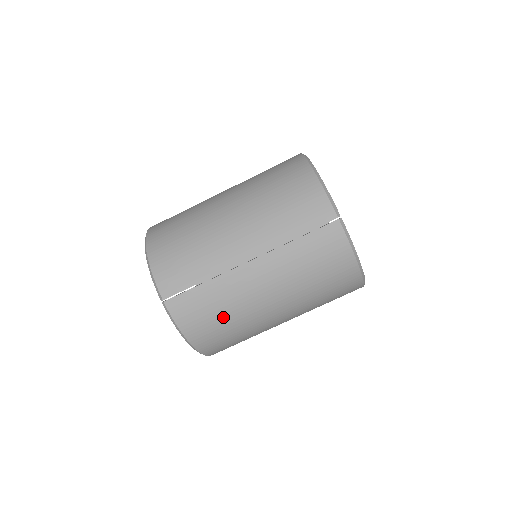
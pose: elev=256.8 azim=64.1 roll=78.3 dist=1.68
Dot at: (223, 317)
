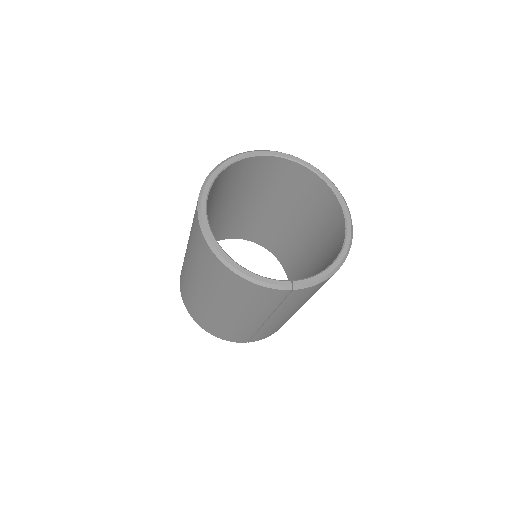
Dot at: (285, 322)
